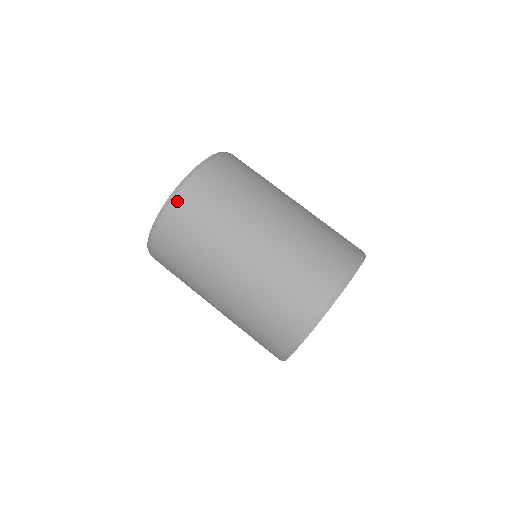
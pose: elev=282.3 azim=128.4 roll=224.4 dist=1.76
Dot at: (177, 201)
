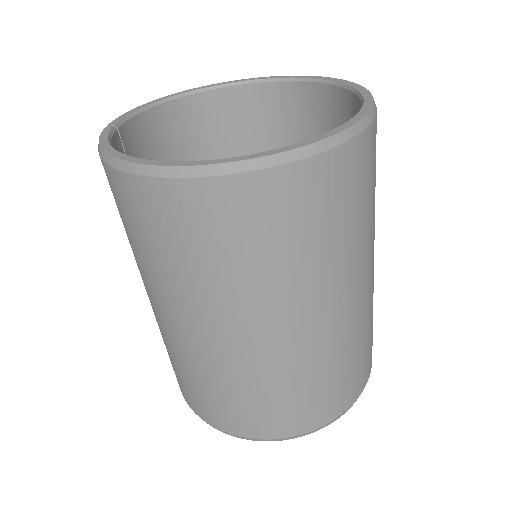
Dot at: (314, 167)
